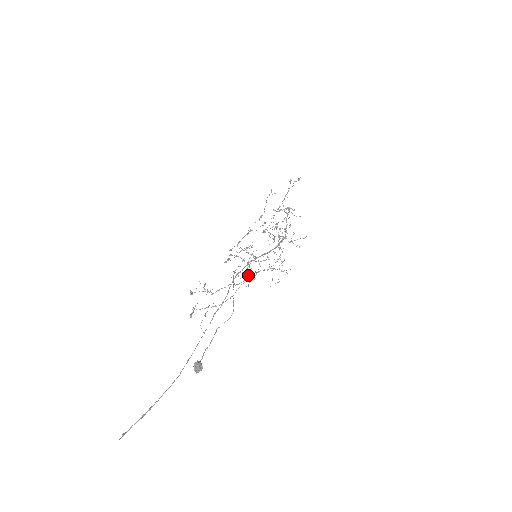
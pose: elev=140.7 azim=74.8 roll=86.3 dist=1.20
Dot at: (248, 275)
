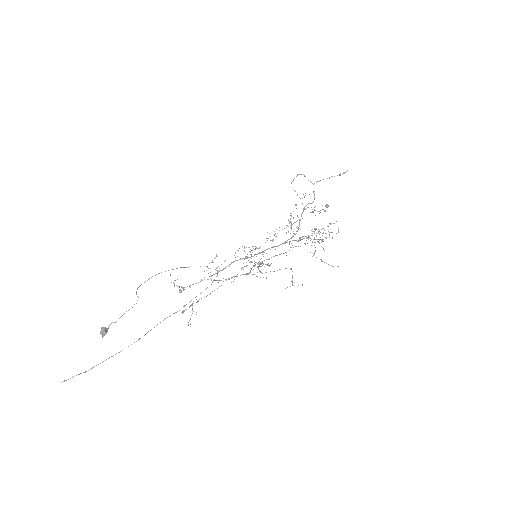
Dot at: (242, 274)
